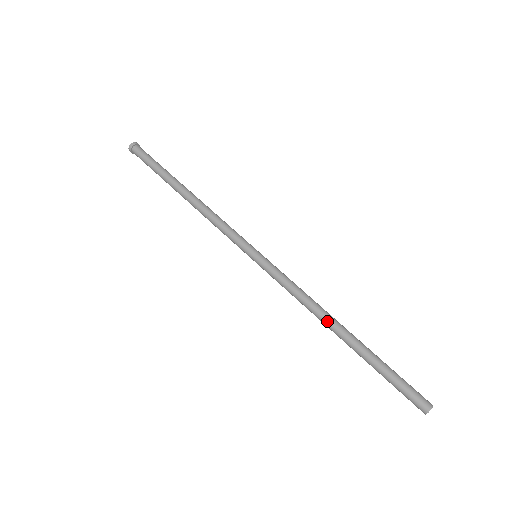
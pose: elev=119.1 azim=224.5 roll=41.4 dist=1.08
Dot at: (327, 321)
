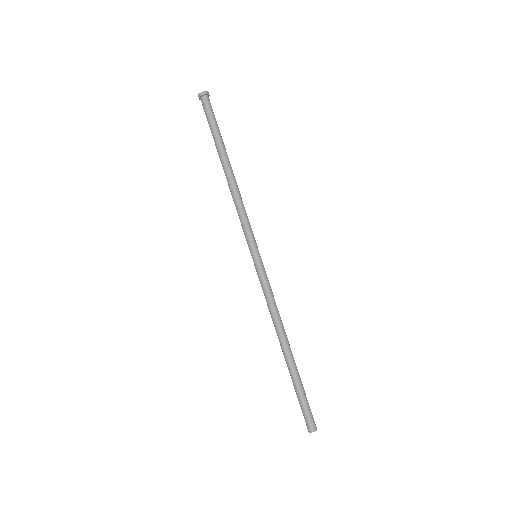
Dot at: (278, 337)
